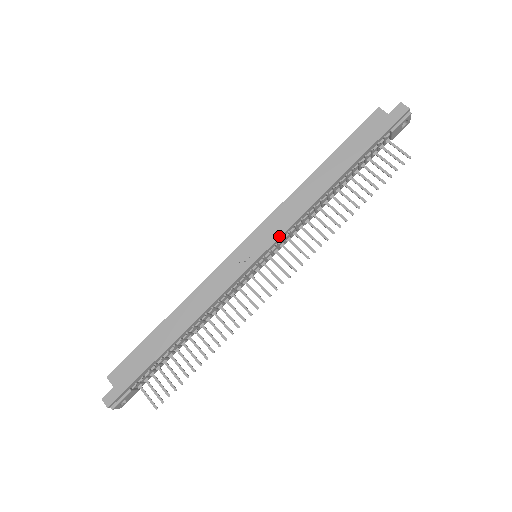
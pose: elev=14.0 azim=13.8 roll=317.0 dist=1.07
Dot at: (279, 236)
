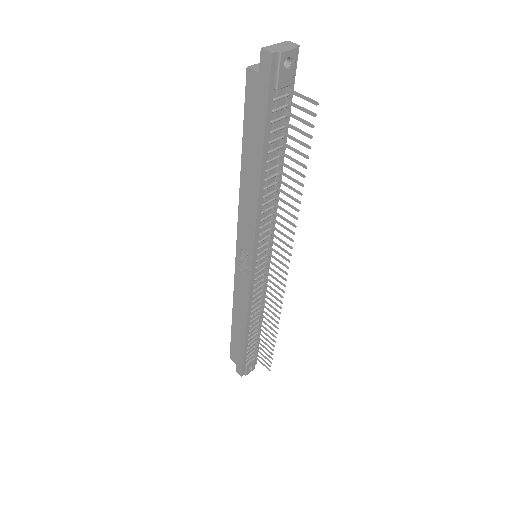
Dot at: (253, 245)
